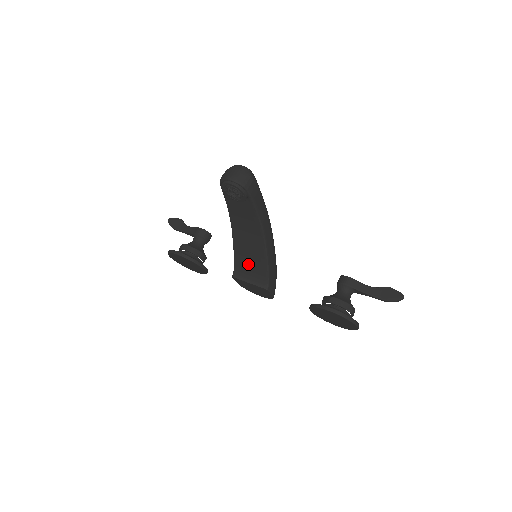
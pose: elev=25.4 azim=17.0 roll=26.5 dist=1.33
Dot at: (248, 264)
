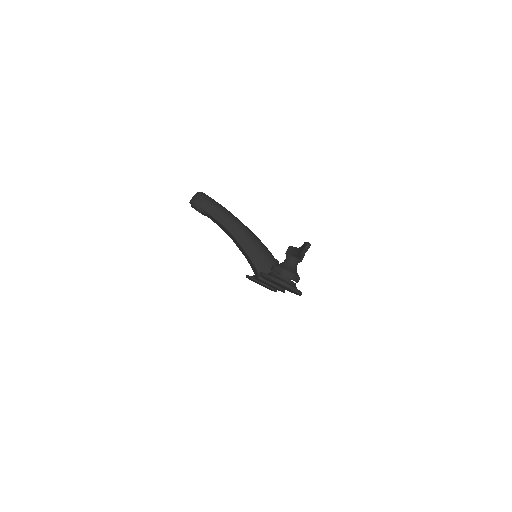
Dot at: (250, 263)
